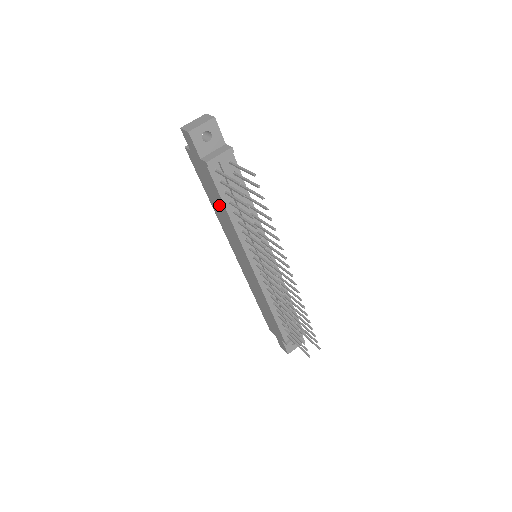
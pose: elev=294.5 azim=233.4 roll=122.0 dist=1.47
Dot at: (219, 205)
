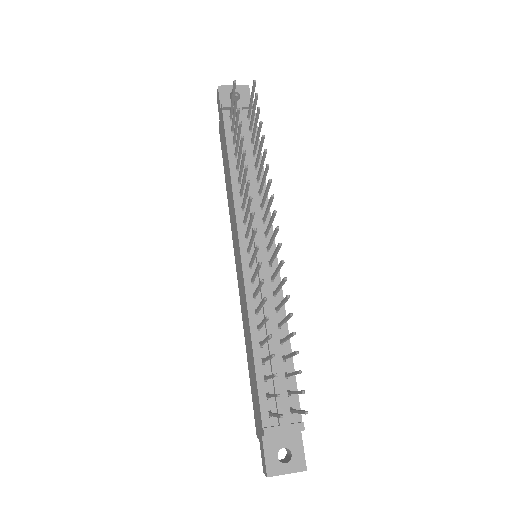
Dot at: (227, 170)
